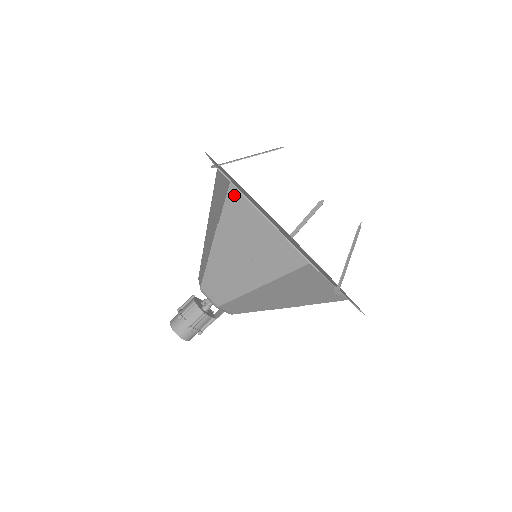
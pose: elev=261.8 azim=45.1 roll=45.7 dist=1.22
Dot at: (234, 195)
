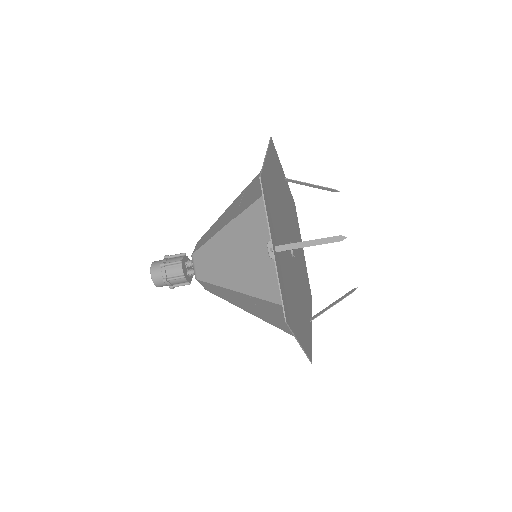
Dot at: (282, 308)
